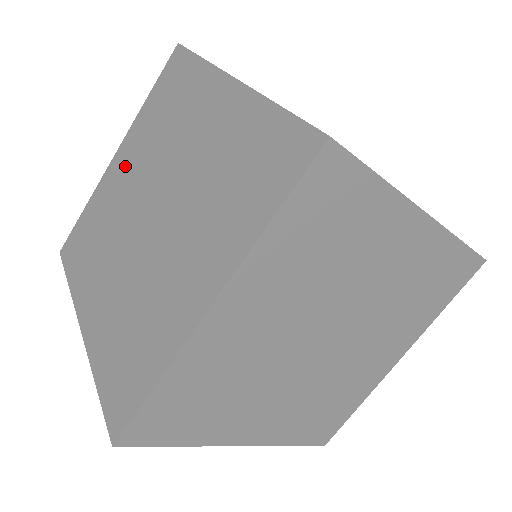
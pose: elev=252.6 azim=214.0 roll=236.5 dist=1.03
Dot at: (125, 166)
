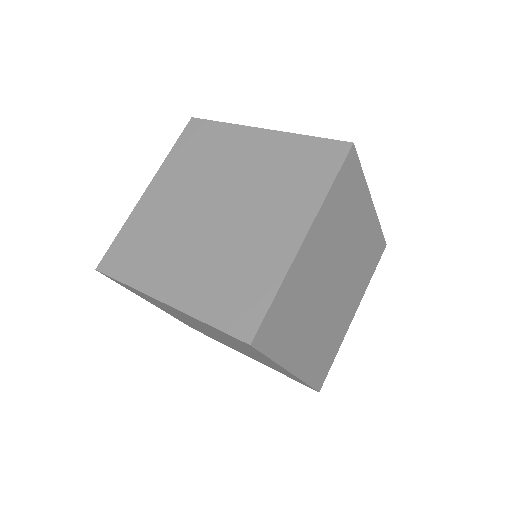
Dot at: (166, 193)
